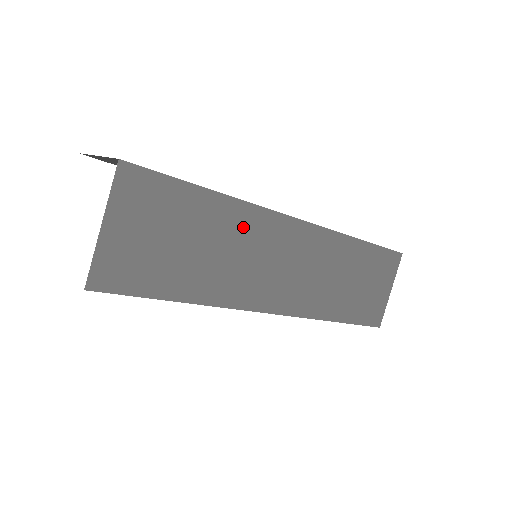
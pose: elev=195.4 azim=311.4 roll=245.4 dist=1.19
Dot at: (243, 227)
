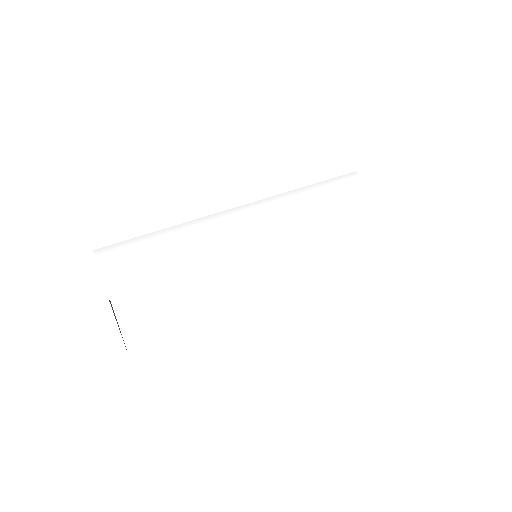
Dot at: occluded
